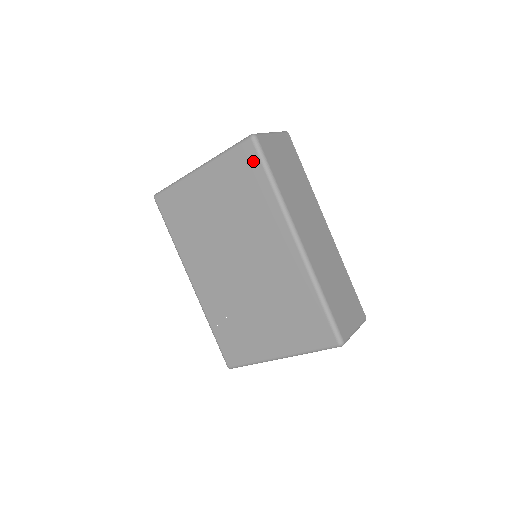
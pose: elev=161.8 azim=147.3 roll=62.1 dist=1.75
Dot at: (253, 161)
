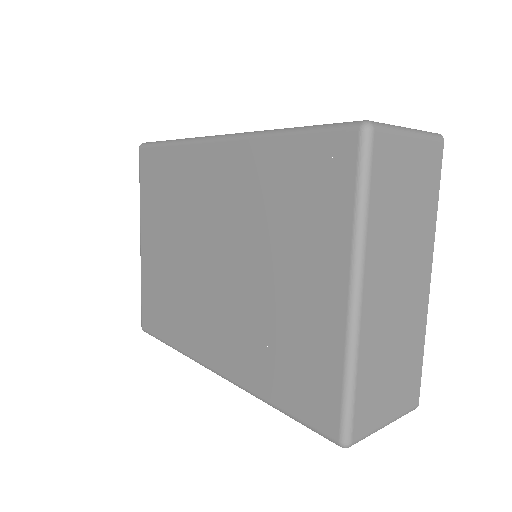
Dot at: (151, 157)
